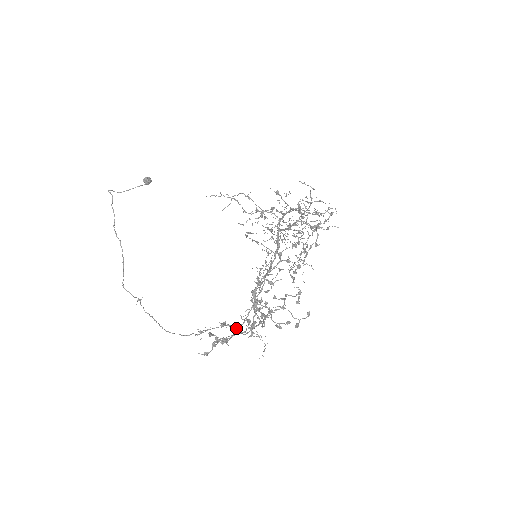
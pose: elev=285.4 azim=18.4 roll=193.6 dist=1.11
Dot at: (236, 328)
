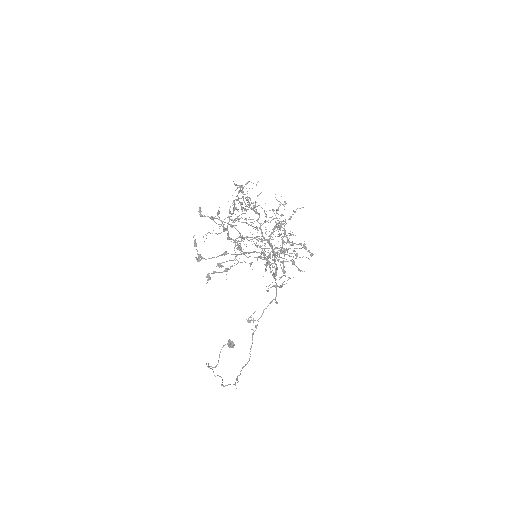
Dot at: occluded
